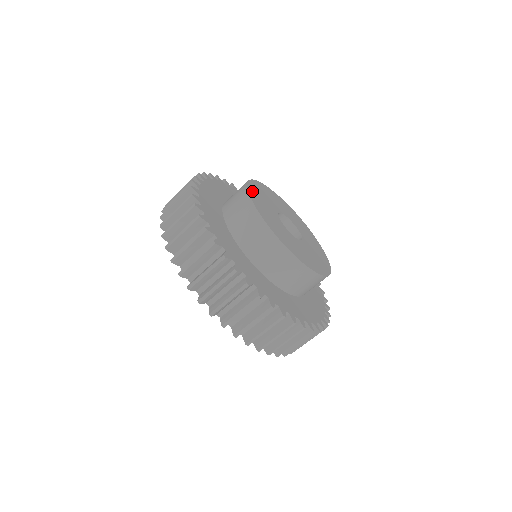
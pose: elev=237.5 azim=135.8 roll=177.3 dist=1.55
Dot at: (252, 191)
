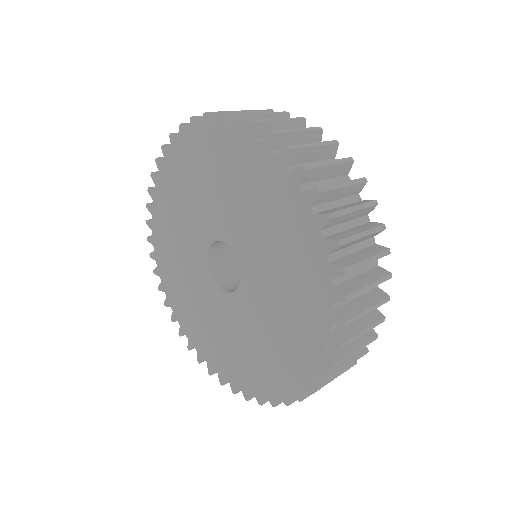
Dot at: occluded
